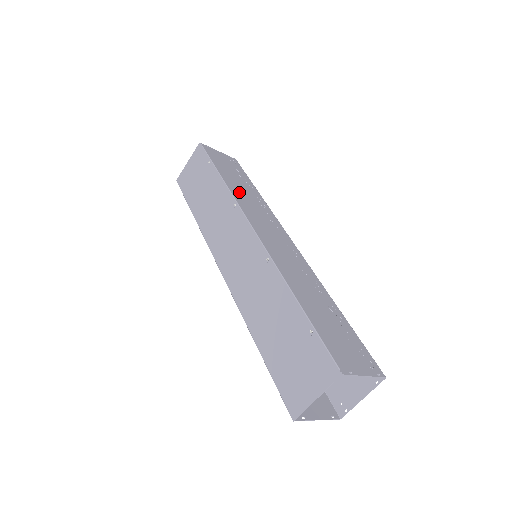
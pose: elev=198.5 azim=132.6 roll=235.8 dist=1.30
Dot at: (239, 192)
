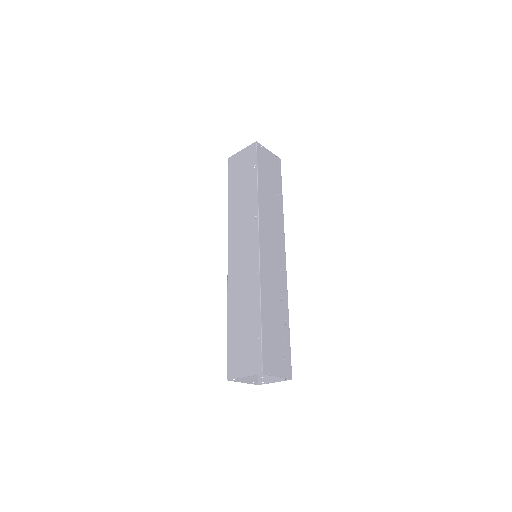
Dot at: (265, 202)
